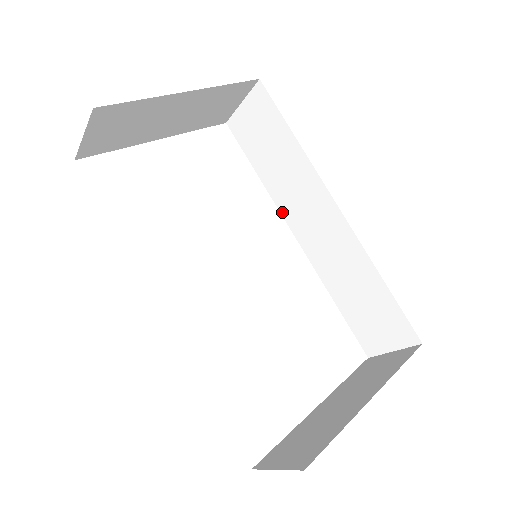
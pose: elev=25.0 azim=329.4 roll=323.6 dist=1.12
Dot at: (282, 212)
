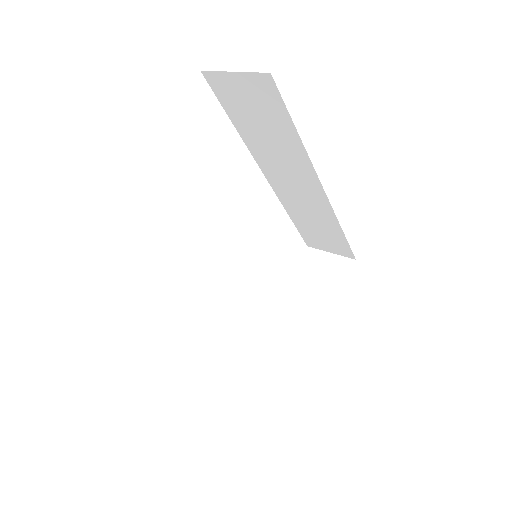
Dot at: (258, 162)
